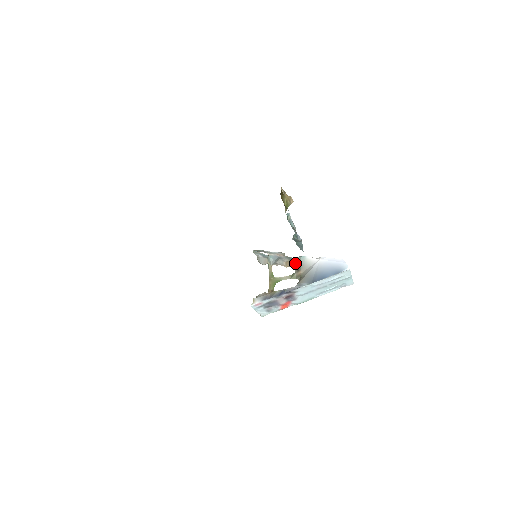
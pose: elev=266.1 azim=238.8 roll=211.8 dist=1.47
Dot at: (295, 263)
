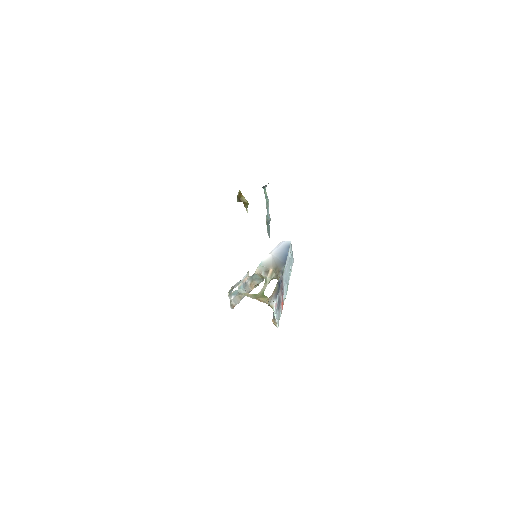
Dot at: (260, 273)
